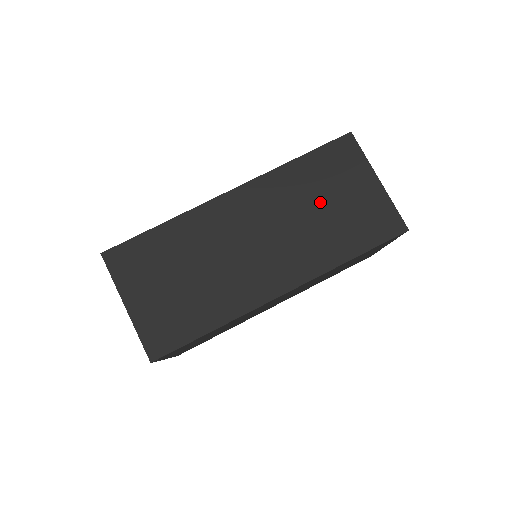
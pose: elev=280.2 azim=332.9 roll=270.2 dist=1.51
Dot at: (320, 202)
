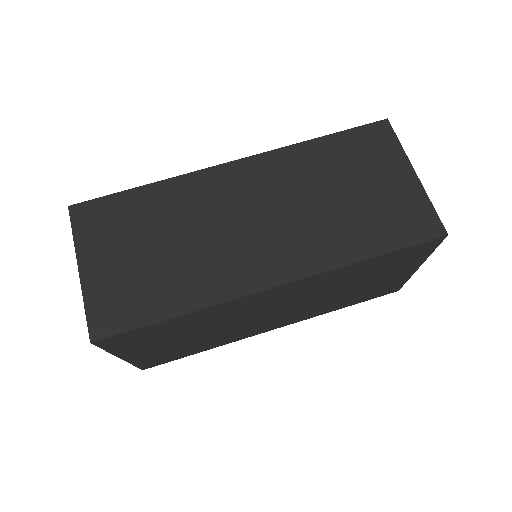
Dot at: (339, 187)
